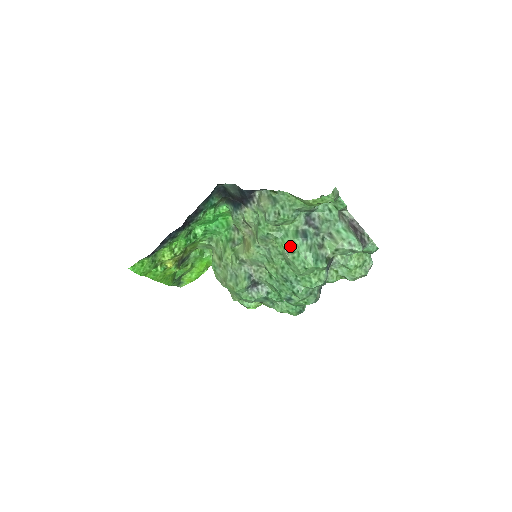
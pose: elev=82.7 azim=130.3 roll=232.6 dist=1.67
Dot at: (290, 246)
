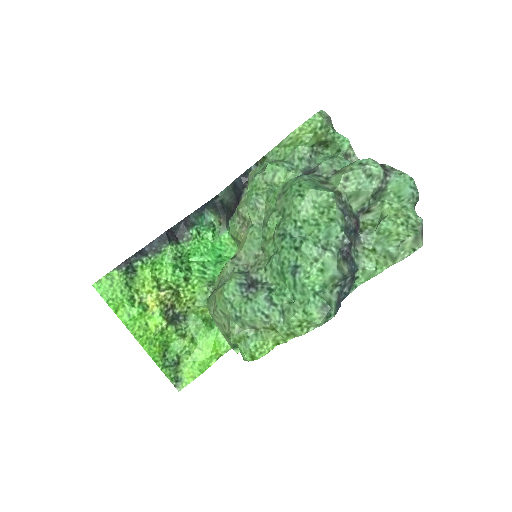
Dot at: (282, 190)
